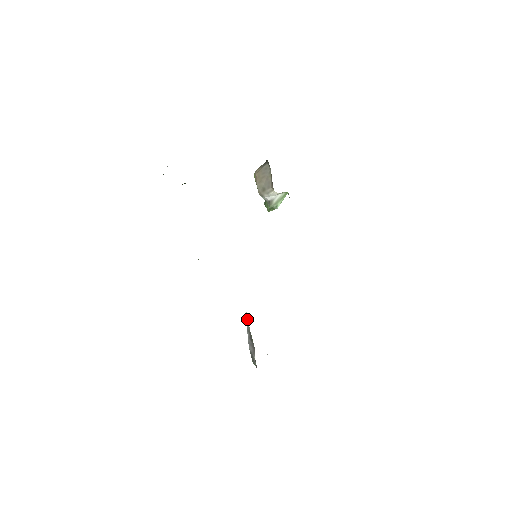
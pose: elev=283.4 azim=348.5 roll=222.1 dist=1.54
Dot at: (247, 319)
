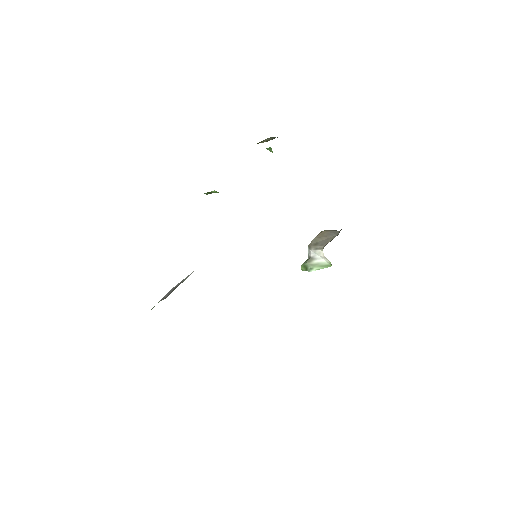
Dot at: occluded
